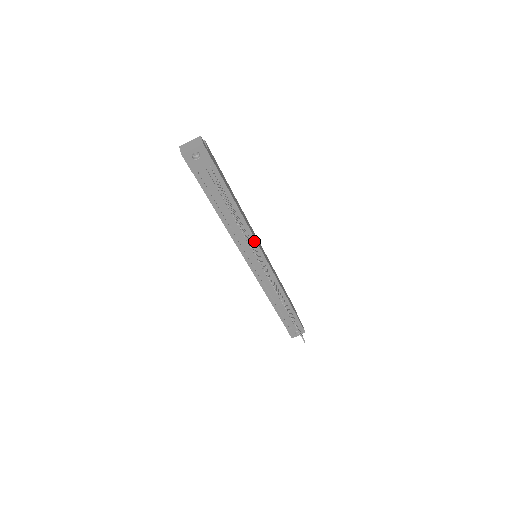
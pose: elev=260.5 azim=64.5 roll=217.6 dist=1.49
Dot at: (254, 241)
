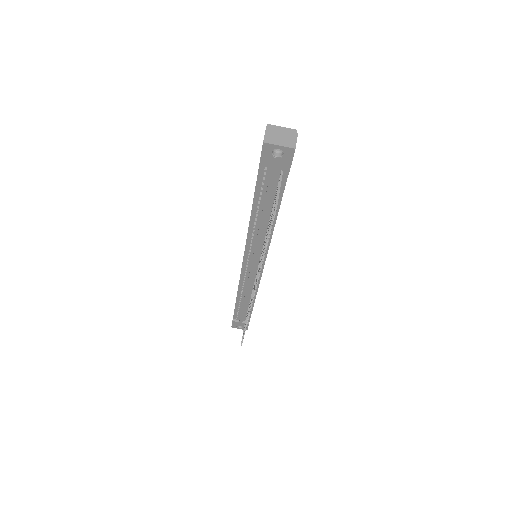
Dot at: occluded
